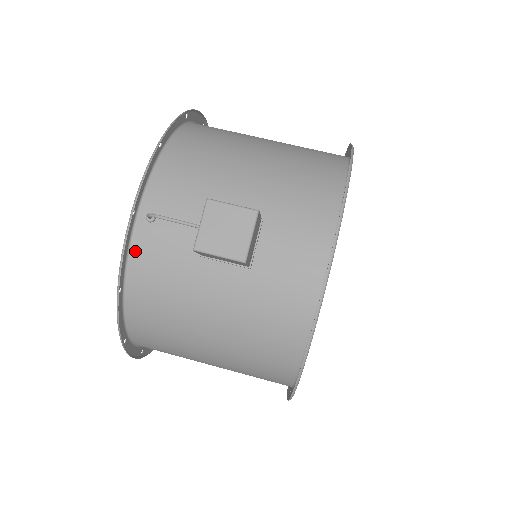
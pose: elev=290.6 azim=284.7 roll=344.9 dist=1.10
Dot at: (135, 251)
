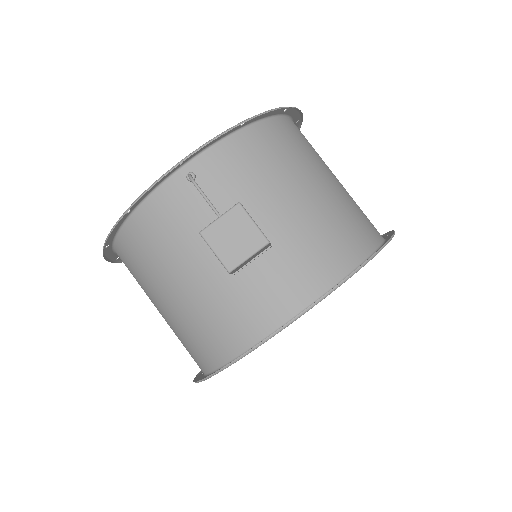
Dot at: (161, 192)
